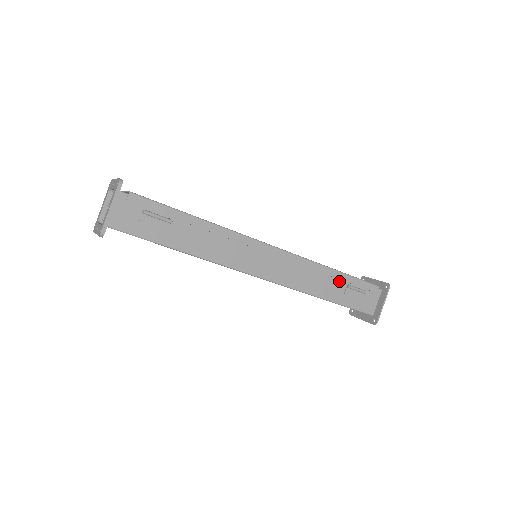
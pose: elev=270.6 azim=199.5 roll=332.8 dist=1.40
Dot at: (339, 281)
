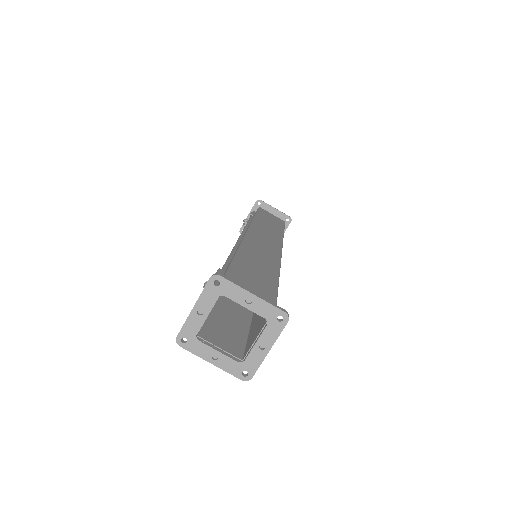
Dot at: occluded
